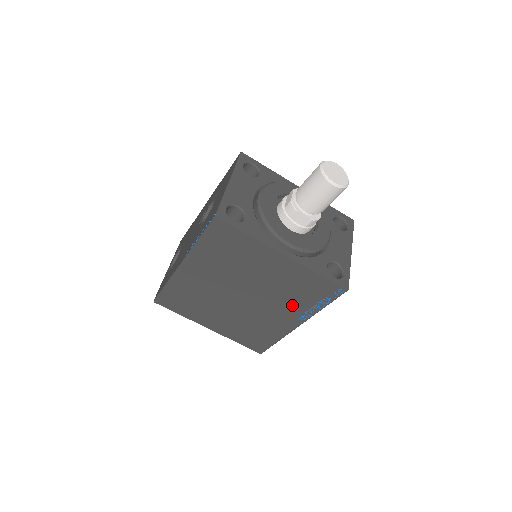
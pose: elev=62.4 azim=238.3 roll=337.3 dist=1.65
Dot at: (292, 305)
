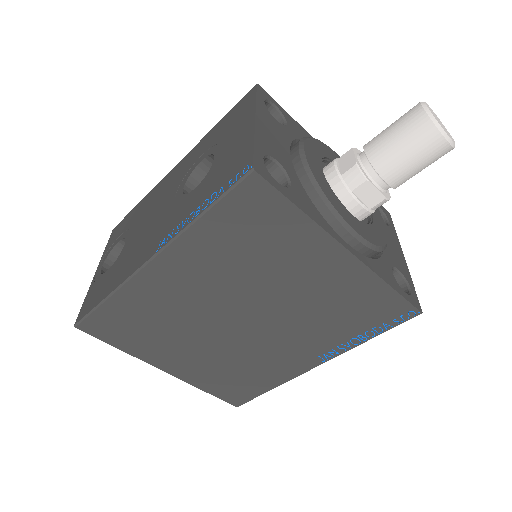
Dot at: (322, 335)
